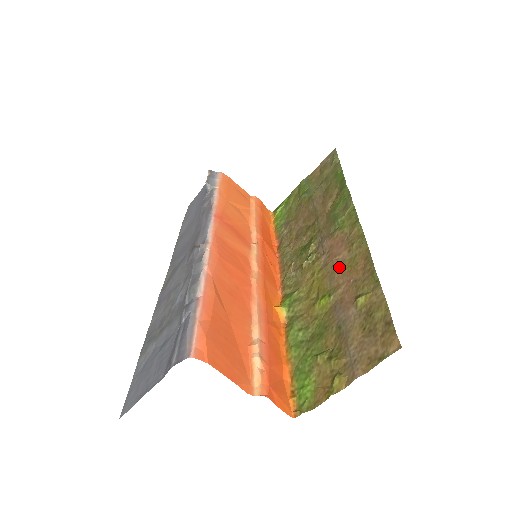
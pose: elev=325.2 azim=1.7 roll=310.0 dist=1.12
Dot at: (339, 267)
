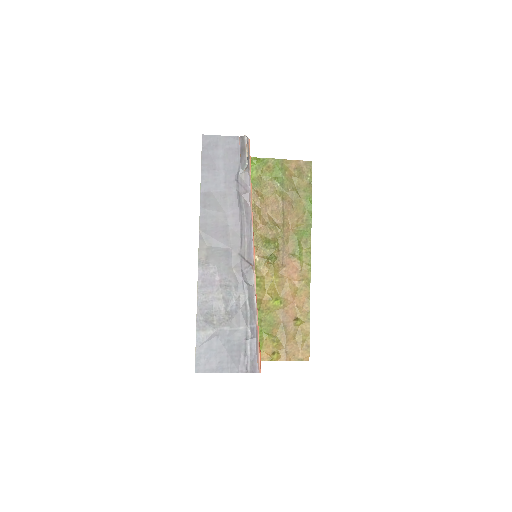
Dot at: (291, 288)
